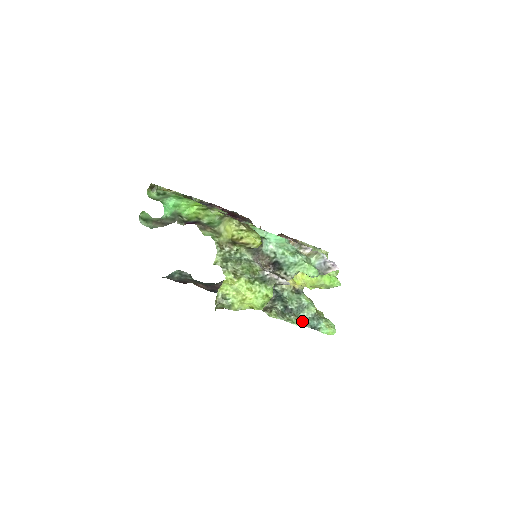
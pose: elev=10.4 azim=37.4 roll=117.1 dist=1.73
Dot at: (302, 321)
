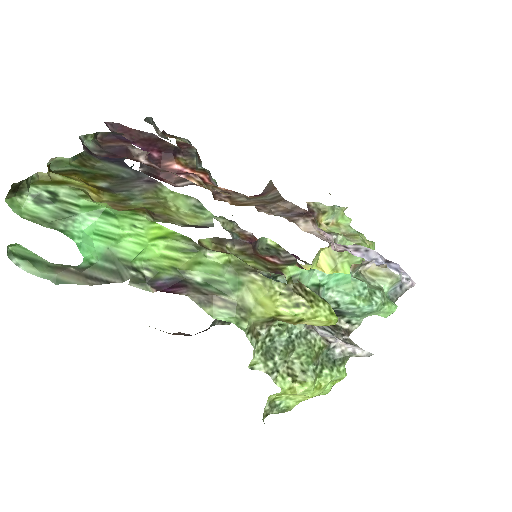
Dot at: occluded
